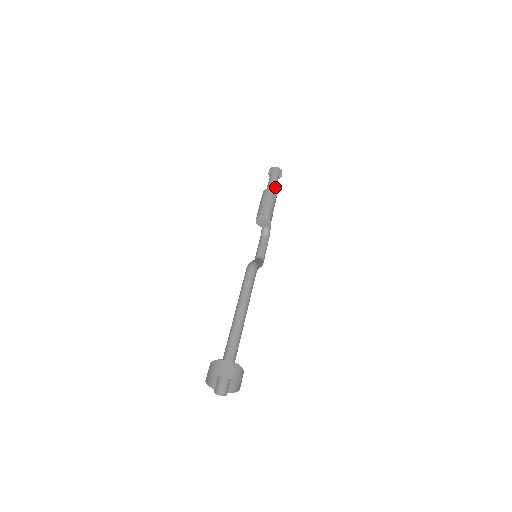
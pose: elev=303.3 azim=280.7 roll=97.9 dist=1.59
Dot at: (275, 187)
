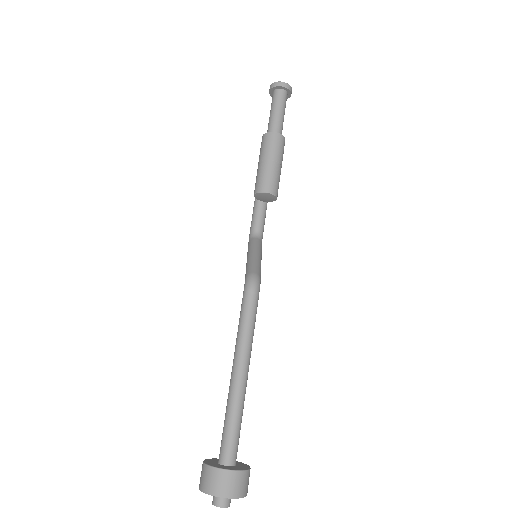
Dot at: (282, 124)
